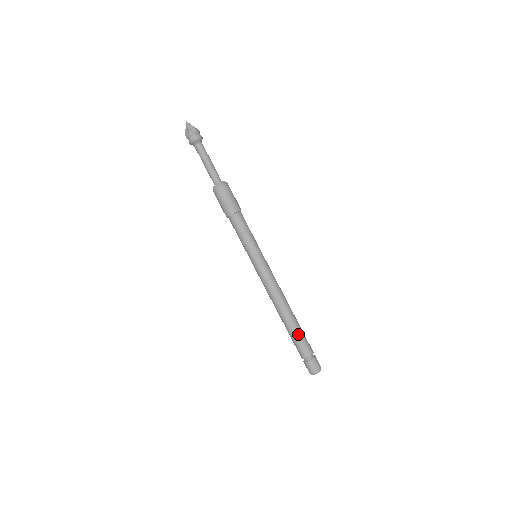
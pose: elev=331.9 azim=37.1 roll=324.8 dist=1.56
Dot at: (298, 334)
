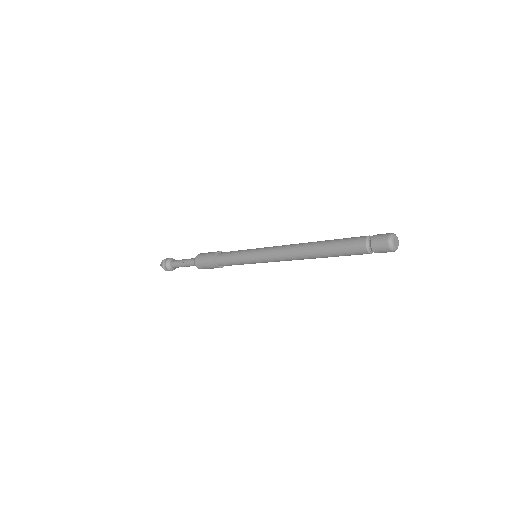
Dot at: (338, 239)
